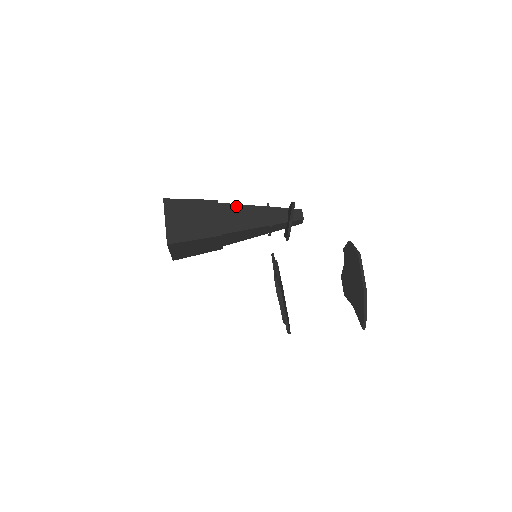
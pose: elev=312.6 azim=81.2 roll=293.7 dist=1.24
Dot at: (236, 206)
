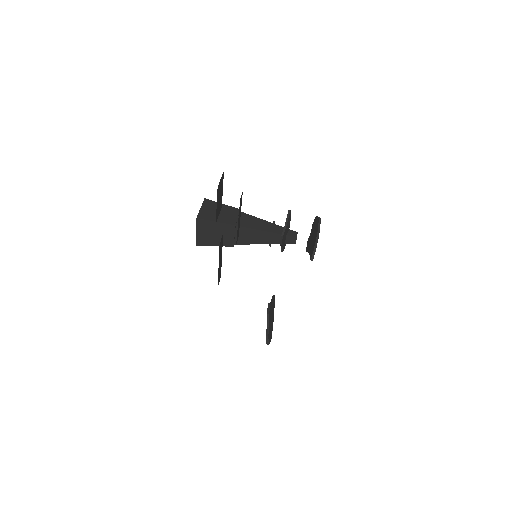
Dot at: (251, 216)
